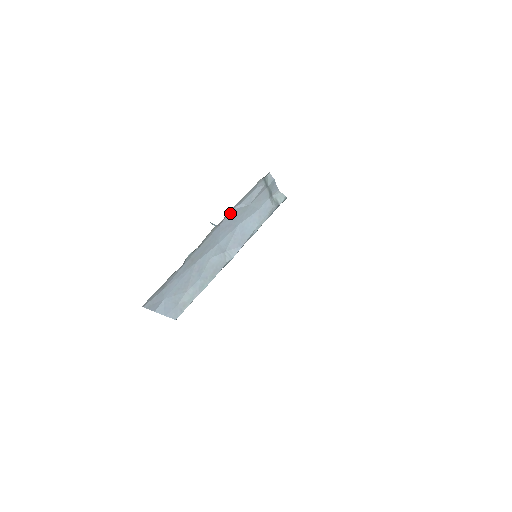
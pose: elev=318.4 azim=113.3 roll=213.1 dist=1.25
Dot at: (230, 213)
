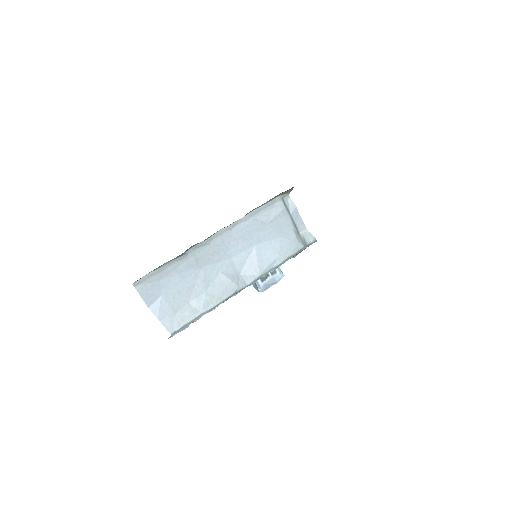
Dot at: (243, 222)
